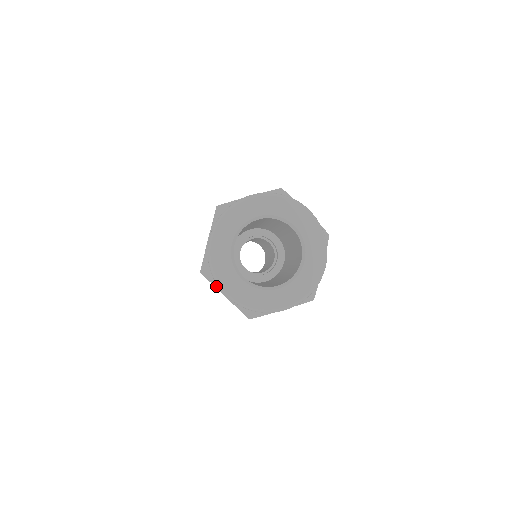
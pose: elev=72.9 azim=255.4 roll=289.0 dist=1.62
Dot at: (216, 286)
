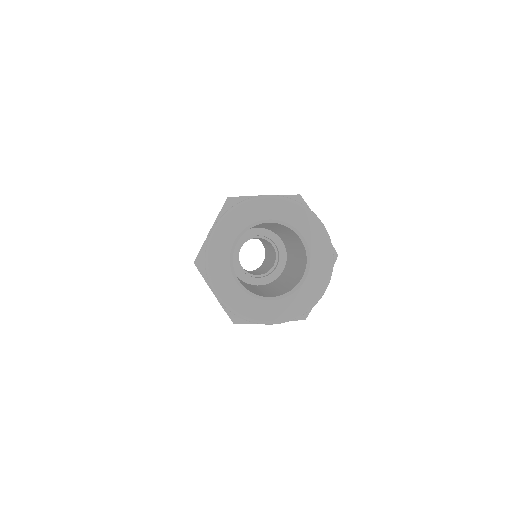
Dot at: (207, 281)
